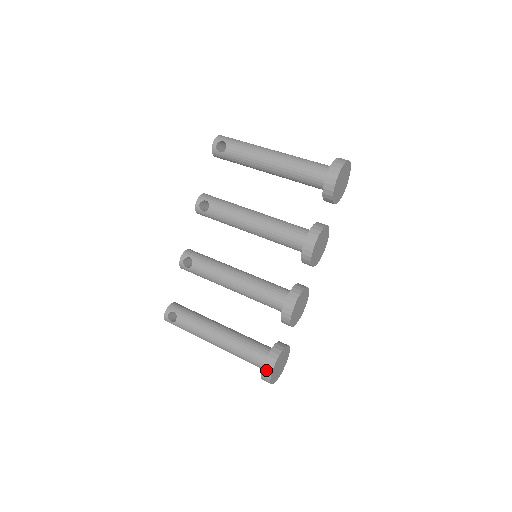
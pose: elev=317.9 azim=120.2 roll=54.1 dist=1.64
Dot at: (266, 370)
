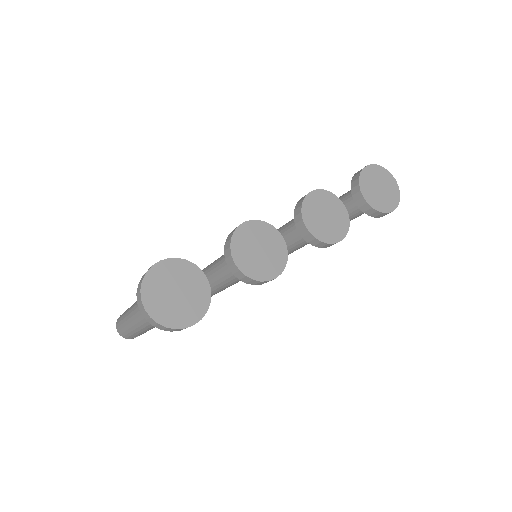
Dot at: occluded
